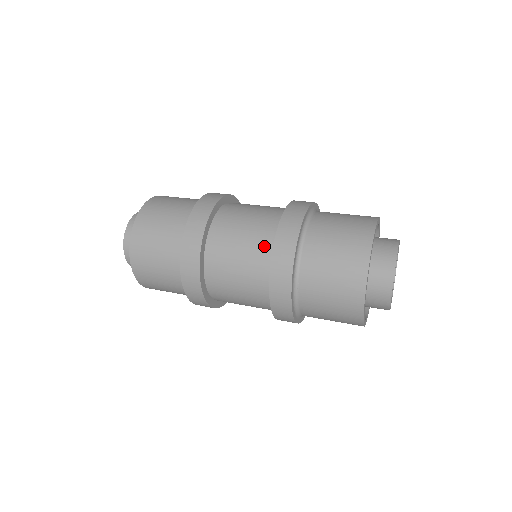
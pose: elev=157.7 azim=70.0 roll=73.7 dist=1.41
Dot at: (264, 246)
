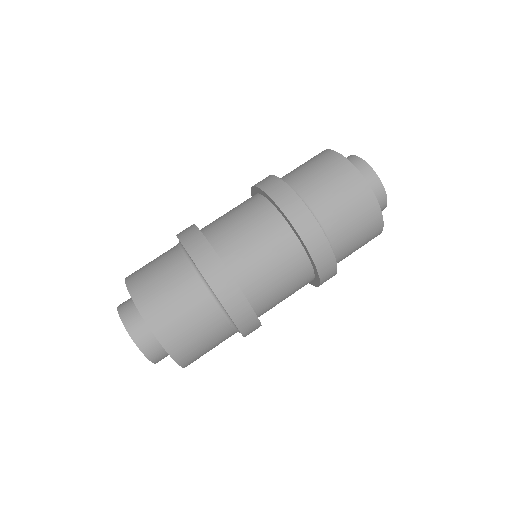
Dot at: (292, 251)
